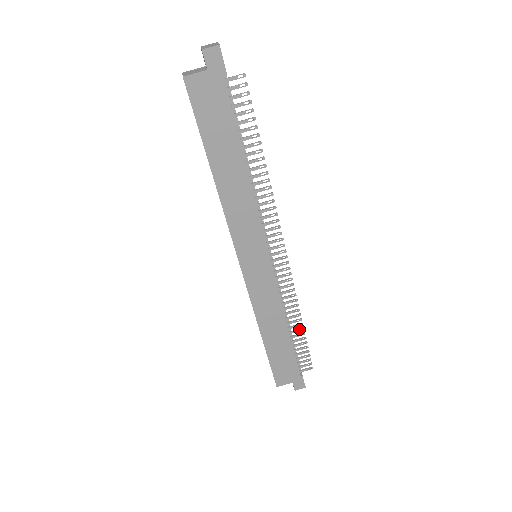
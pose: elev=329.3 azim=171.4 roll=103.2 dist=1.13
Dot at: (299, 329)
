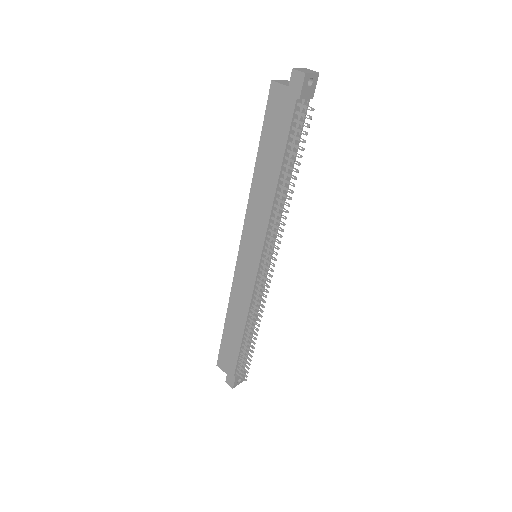
Dot at: (252, 340)
